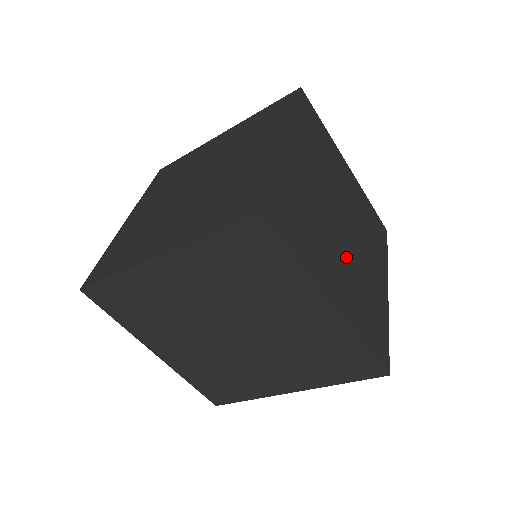
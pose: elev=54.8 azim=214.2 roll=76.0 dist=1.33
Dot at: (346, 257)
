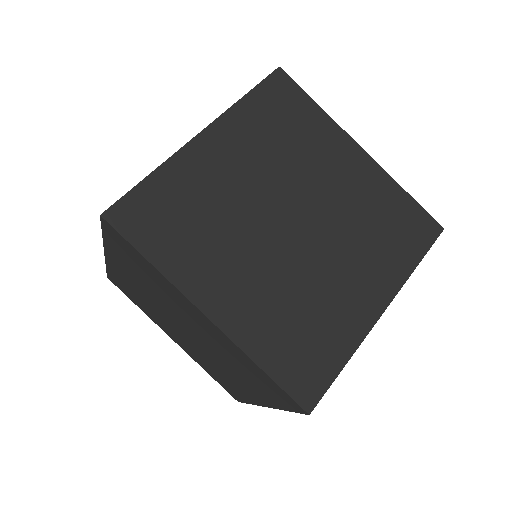
Dot at: (274, 264)
